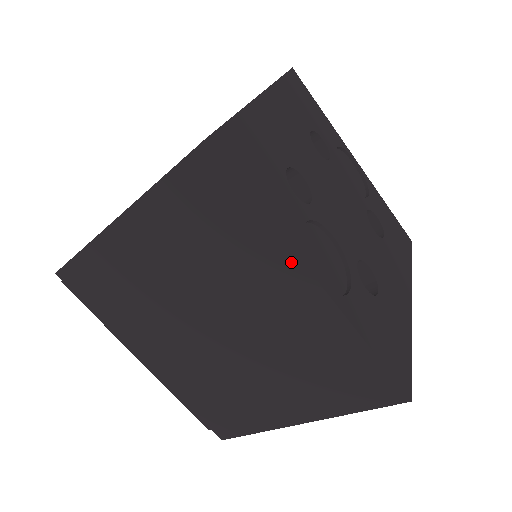
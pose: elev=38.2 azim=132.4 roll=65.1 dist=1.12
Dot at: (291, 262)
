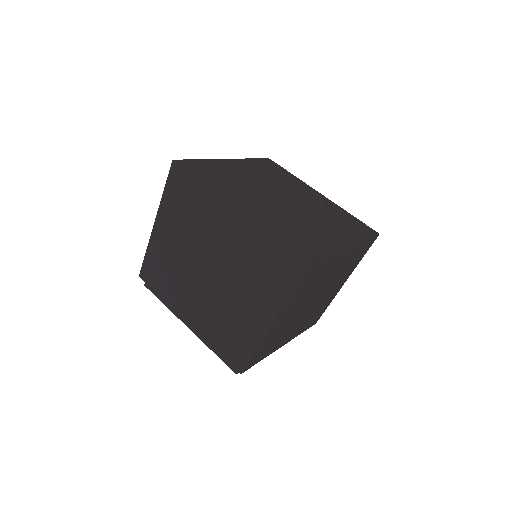
Dot at: (220, 202)
